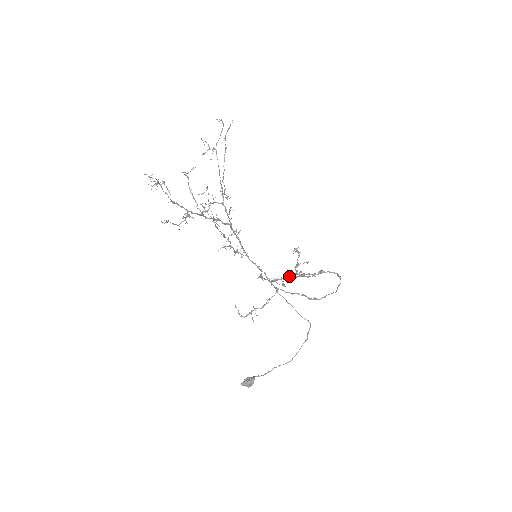
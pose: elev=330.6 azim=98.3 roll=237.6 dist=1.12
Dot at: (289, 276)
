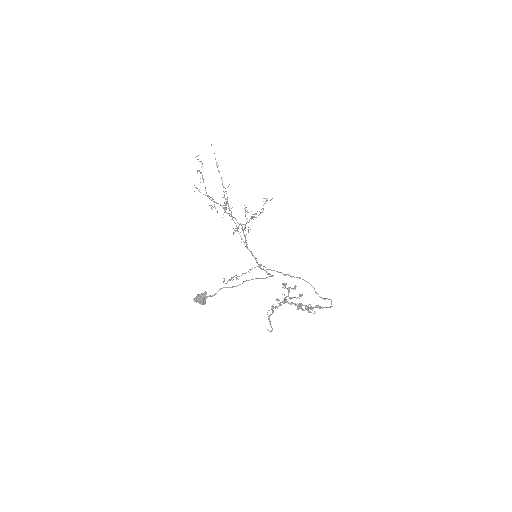
Dot at: (286, 299)
